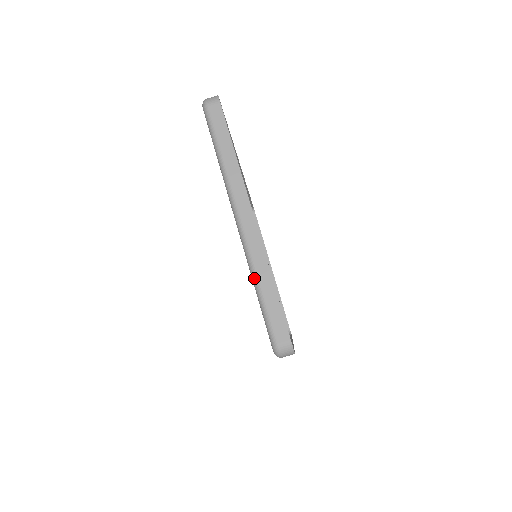
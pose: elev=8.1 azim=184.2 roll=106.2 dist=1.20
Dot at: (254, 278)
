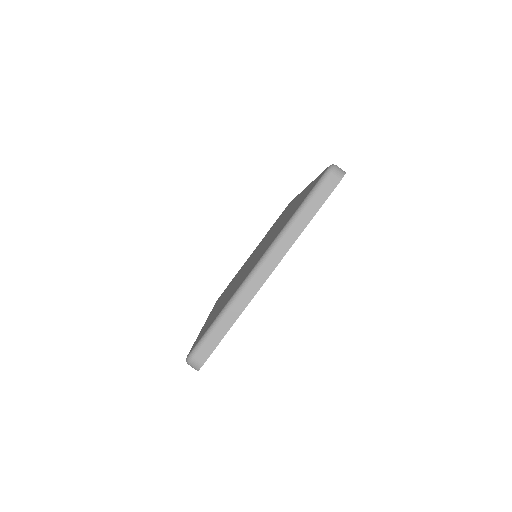
Dot at: (227, 306)
